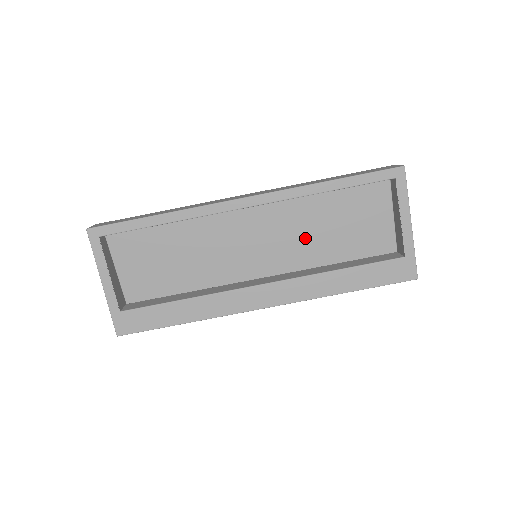
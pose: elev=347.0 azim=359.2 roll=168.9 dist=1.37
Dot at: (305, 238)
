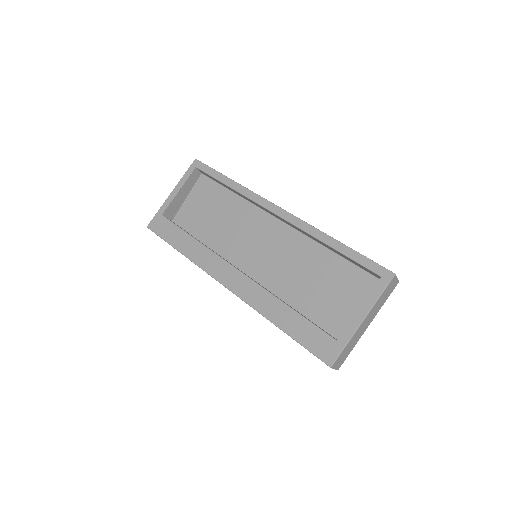
Dot at: (293, 273)
